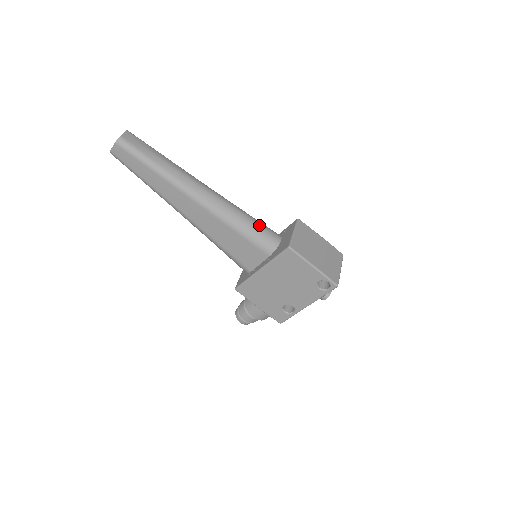
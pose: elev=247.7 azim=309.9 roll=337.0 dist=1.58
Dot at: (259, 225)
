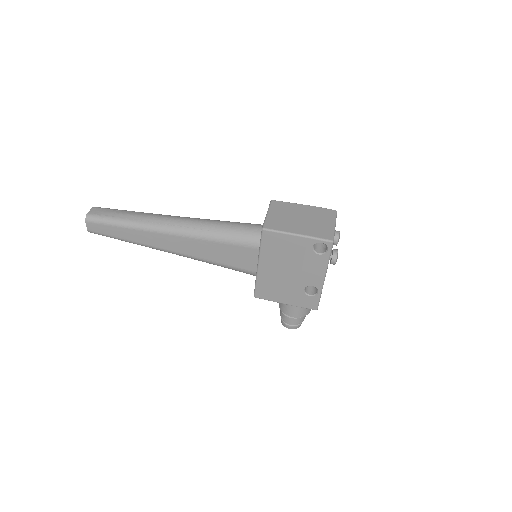
Dot at: (236, 225)
